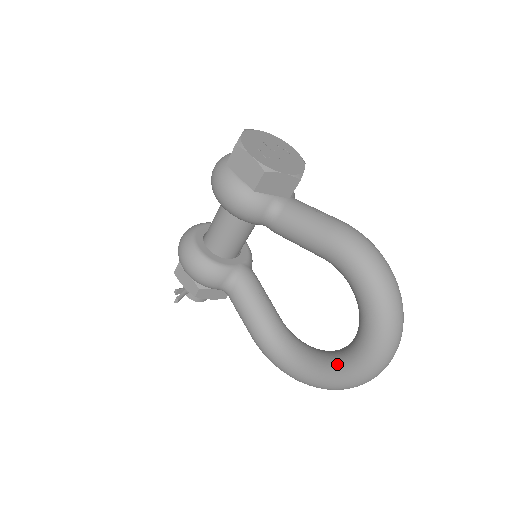
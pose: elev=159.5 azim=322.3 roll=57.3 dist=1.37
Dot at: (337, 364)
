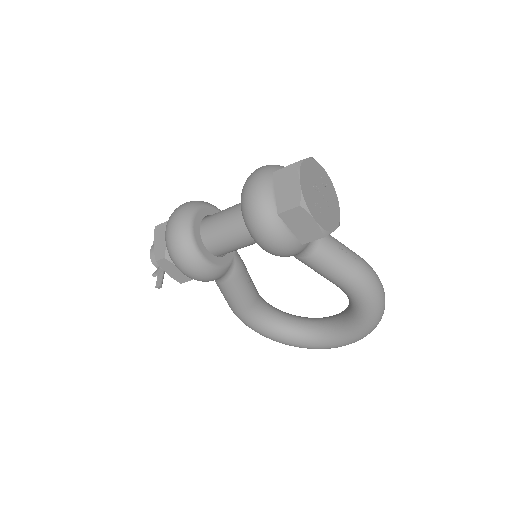
Dot at: (313, 339)
